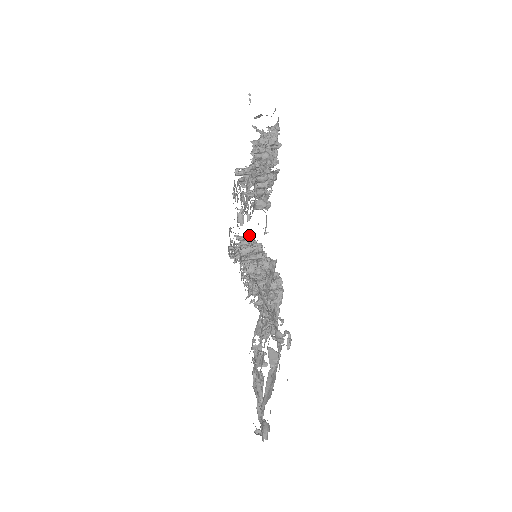
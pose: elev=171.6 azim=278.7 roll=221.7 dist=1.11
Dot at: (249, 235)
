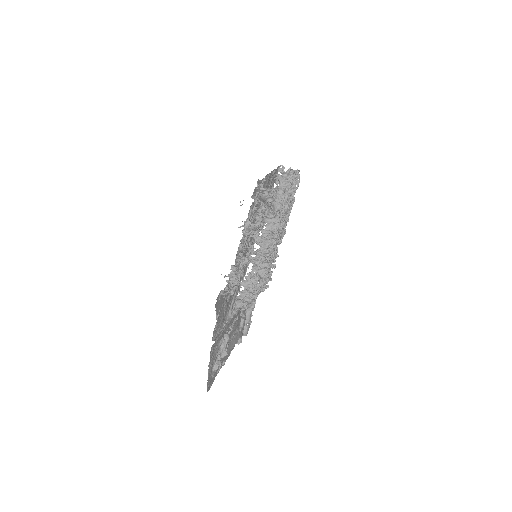
Dot at: (288, 180)
